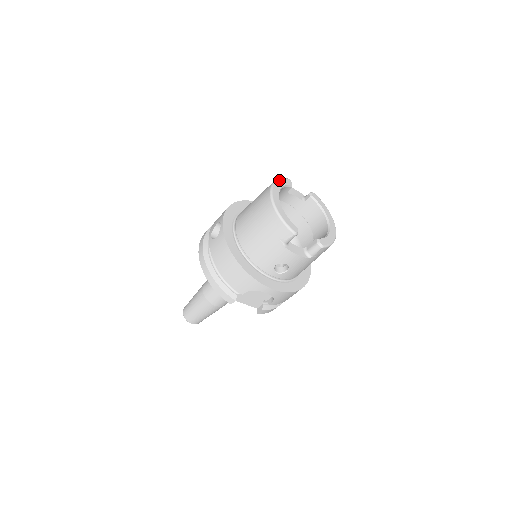
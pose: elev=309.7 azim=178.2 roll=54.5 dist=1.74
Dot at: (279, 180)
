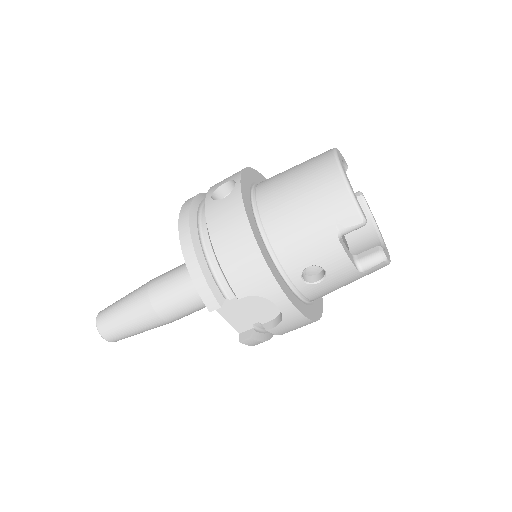
Dot at: occluded
